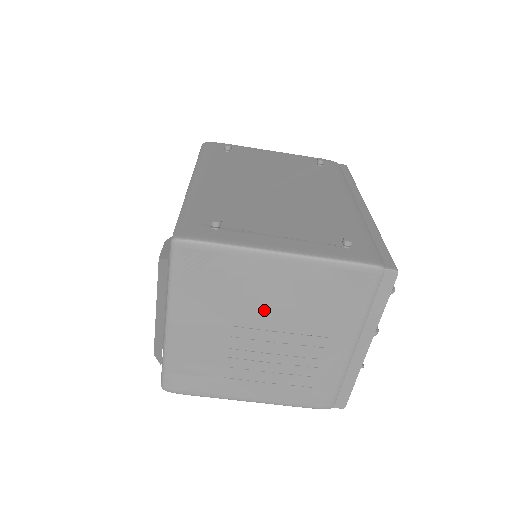
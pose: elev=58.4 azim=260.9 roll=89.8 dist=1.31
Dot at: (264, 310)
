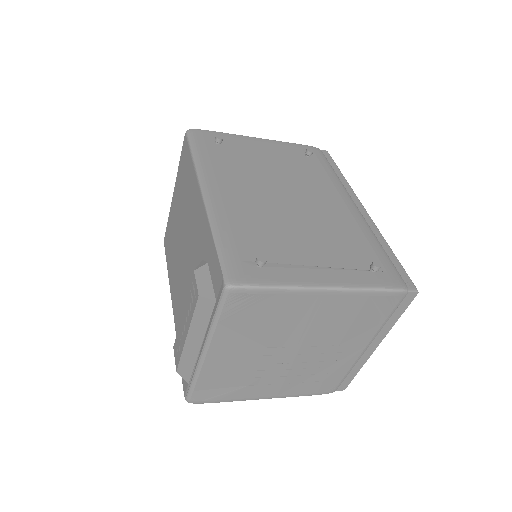
Dot at: (299, 333)
